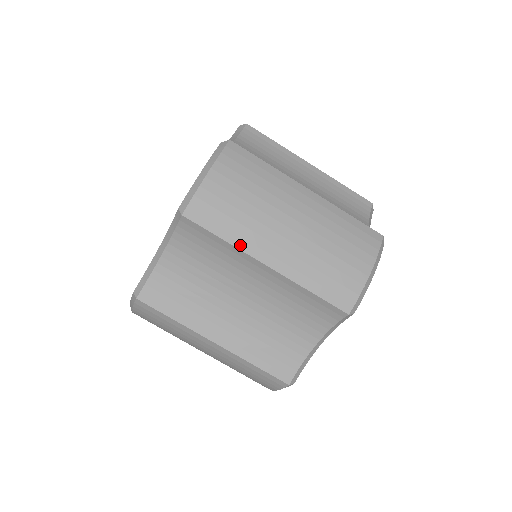
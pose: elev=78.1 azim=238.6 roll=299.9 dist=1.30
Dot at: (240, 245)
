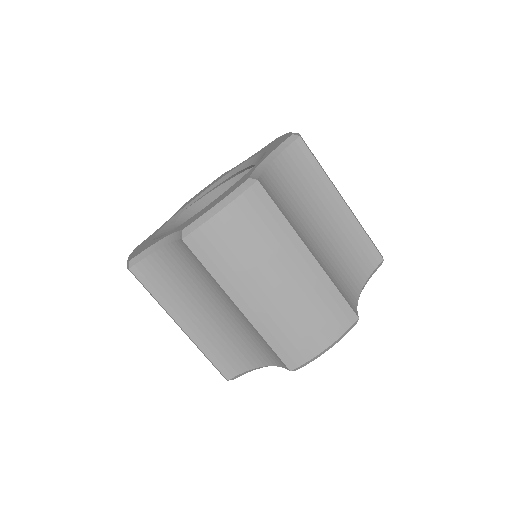
Dot at: (223, 284)
